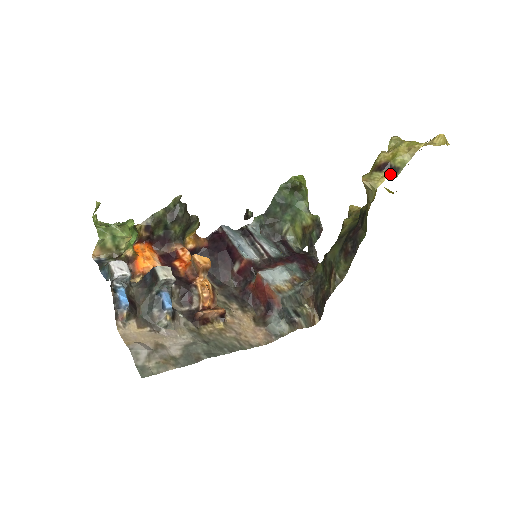
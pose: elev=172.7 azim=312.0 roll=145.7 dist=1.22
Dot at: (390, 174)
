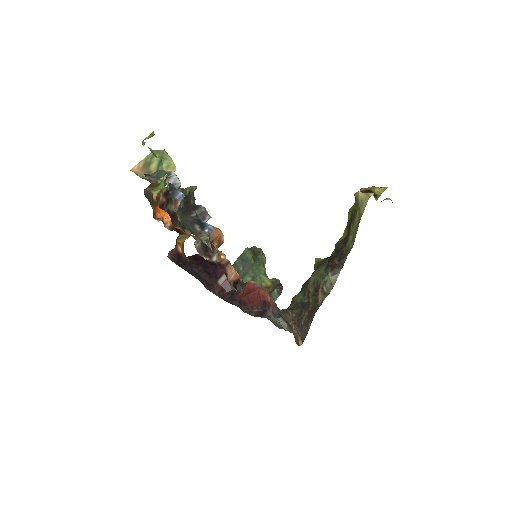
Dot at: occluded
